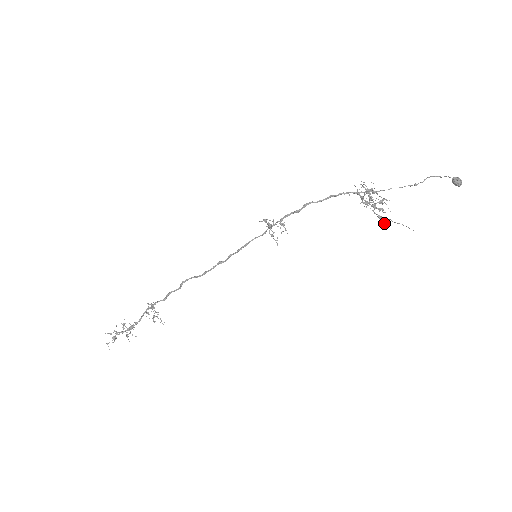
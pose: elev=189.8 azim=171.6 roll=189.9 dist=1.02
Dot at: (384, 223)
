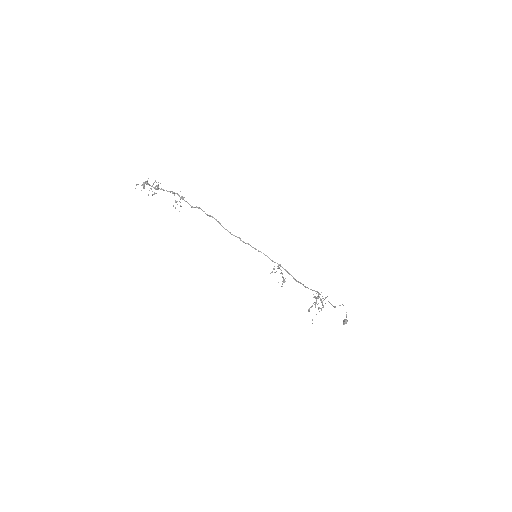
Dot at: (309, 311)
